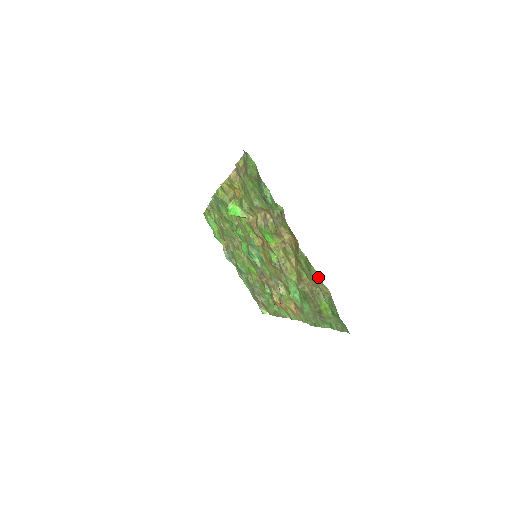
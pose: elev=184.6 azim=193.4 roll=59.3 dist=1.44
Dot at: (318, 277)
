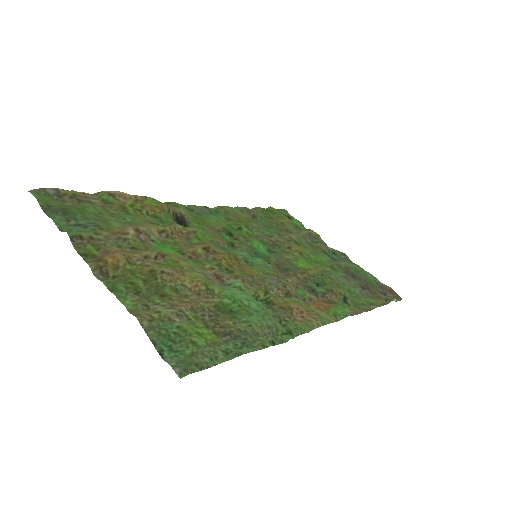
Dot at: (126, 303)
